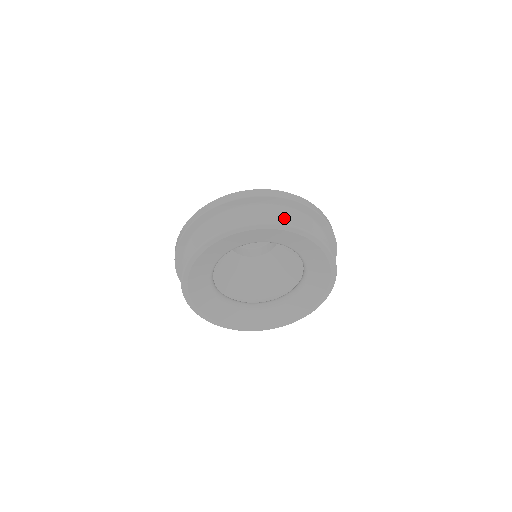
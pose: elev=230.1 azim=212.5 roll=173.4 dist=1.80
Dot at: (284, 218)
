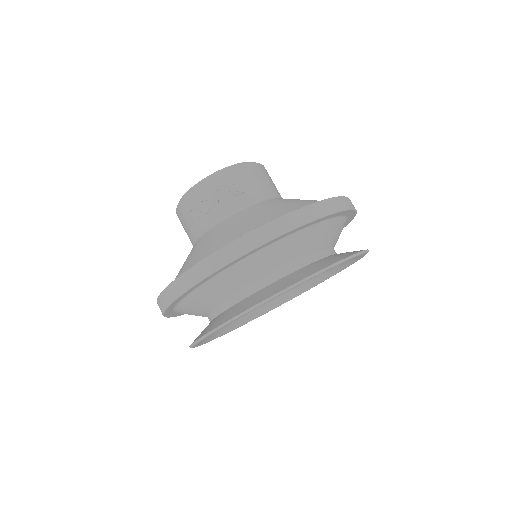
Dot at: (224, 284)
